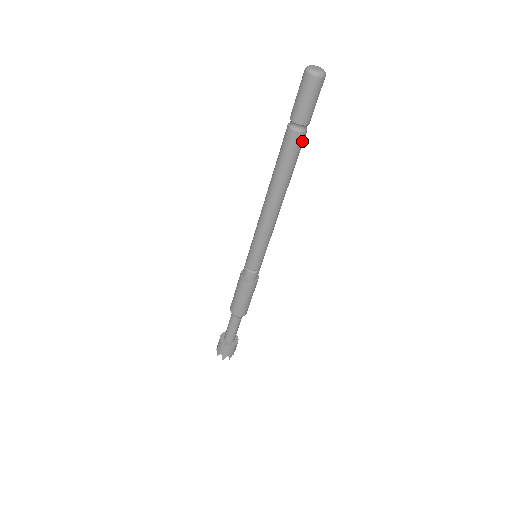
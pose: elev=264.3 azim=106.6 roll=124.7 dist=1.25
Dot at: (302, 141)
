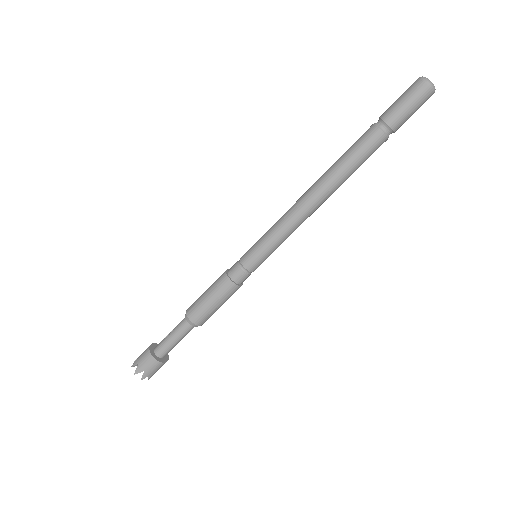
Dot at: (379, 146)
